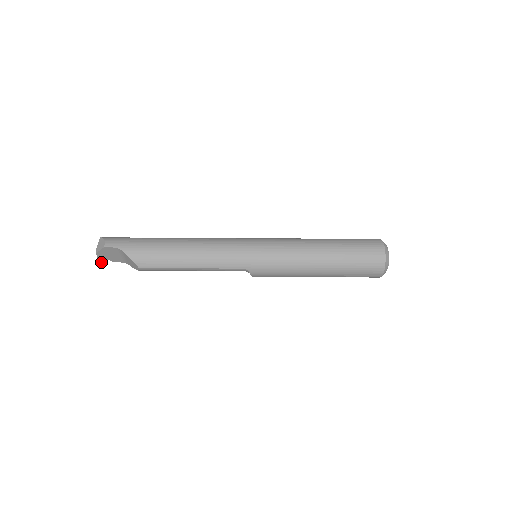
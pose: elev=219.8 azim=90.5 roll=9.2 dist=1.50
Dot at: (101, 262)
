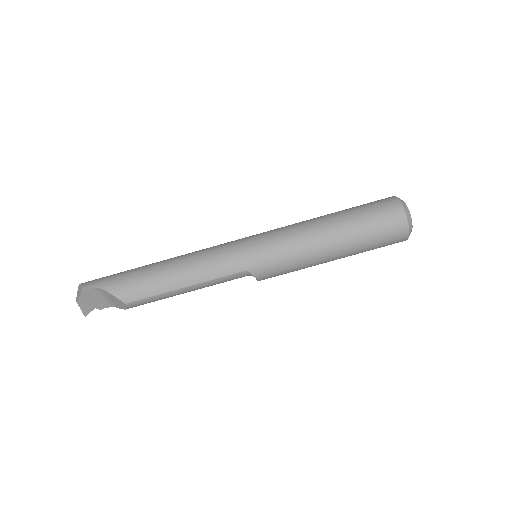
Dot at: (87, 314)
